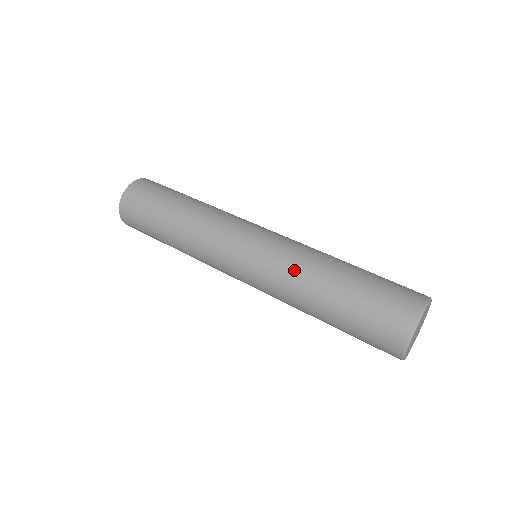
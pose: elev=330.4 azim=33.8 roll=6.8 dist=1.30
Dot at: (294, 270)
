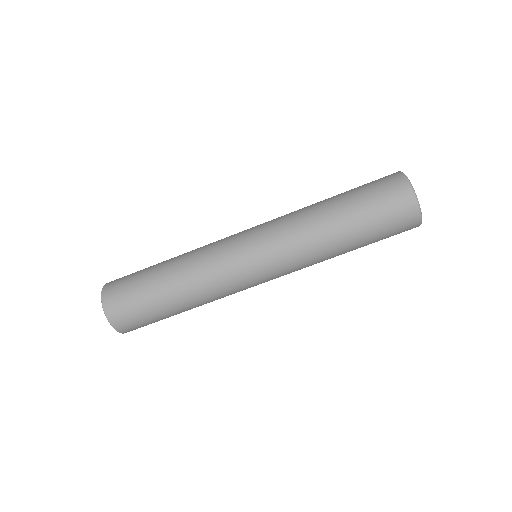
Dot at: (294, 212)
